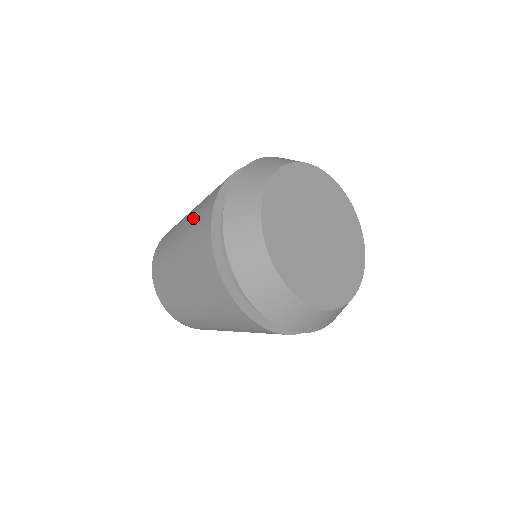
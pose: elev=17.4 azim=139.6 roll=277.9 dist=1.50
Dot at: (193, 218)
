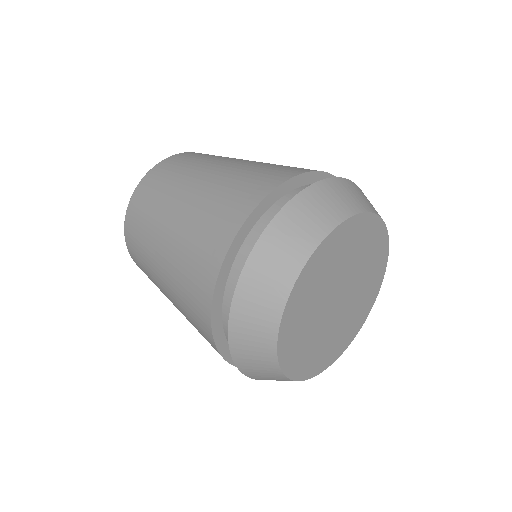
Dot at: occluded
